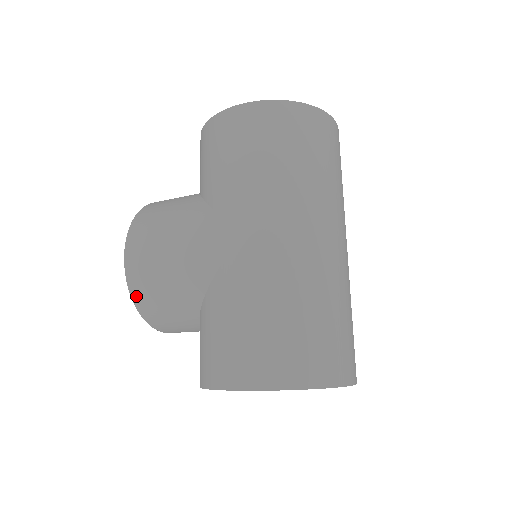
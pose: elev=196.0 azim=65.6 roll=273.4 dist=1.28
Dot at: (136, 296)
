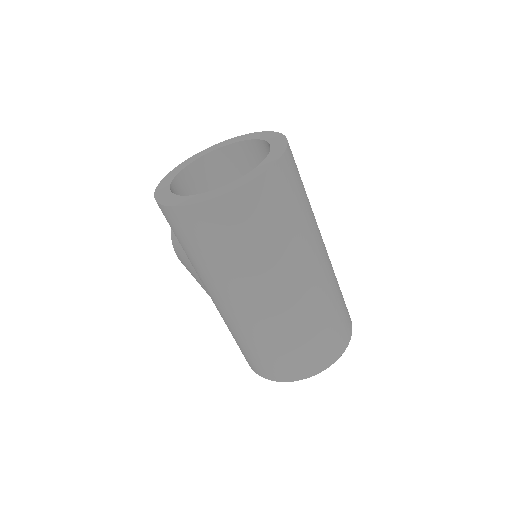
Dot at: occluded
